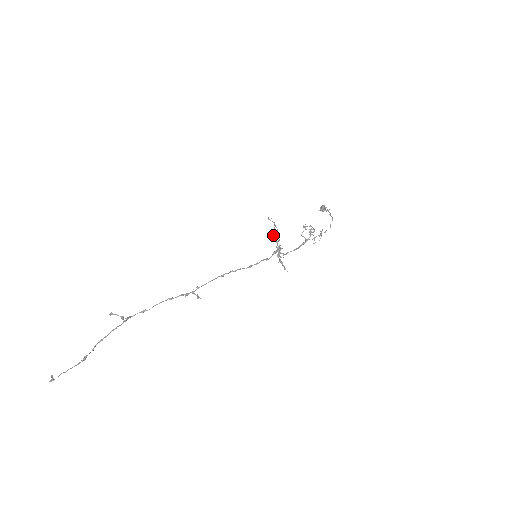
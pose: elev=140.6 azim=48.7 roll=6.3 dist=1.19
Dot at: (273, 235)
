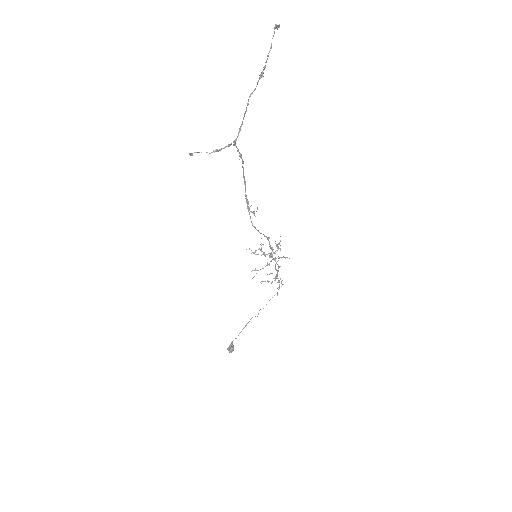
Dot at: (261, 248)
